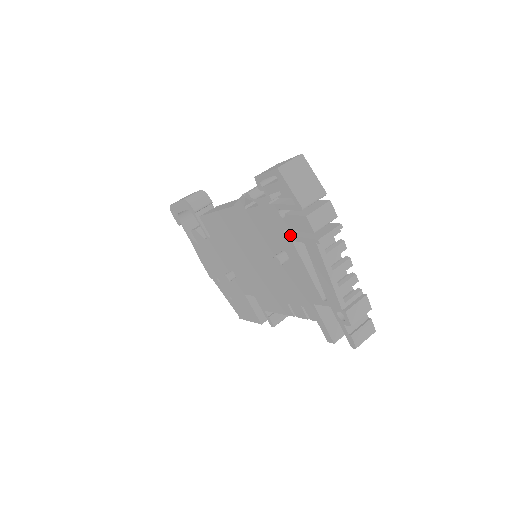
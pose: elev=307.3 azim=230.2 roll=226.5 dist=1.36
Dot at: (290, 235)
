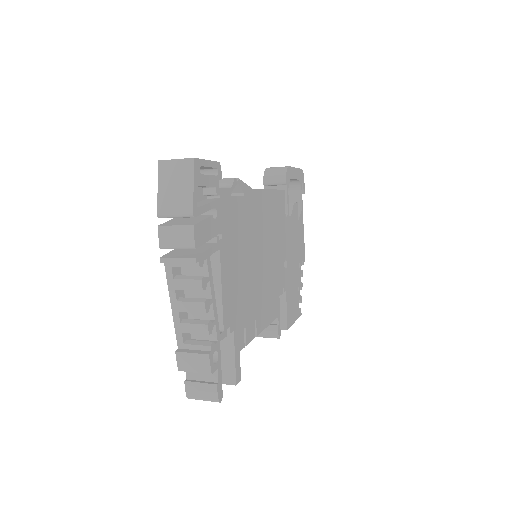
Dot at: occluded
